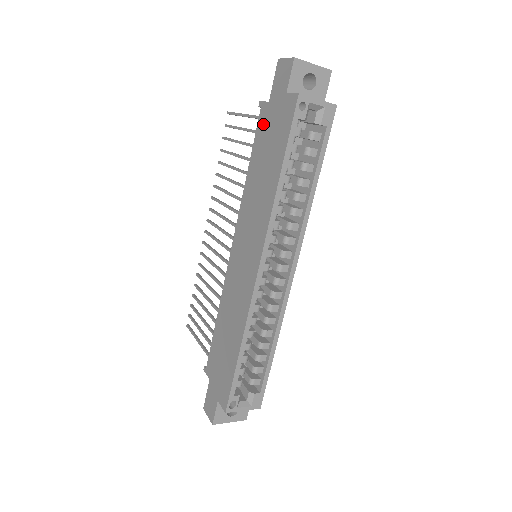
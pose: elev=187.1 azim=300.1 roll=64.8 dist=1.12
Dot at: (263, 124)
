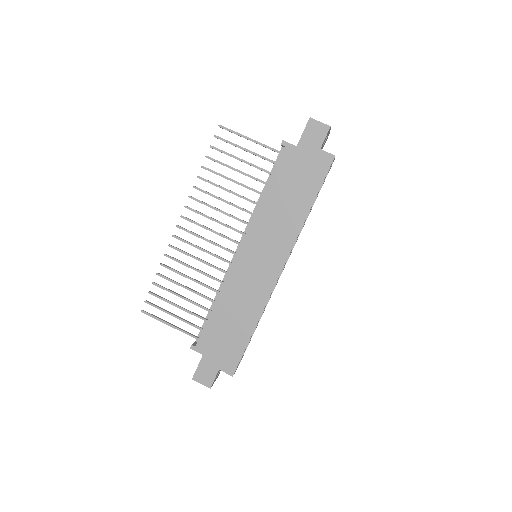
Dot at: (289, 161)
